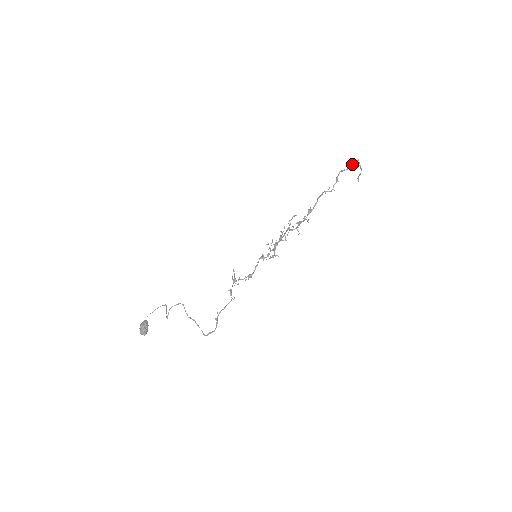
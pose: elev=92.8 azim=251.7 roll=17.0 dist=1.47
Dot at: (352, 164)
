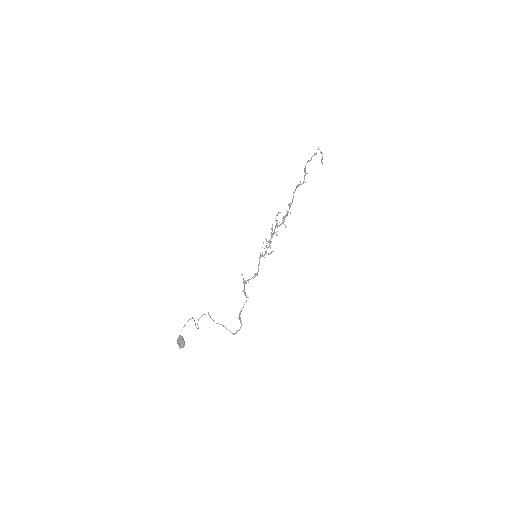
Dot at: (314, 154)
